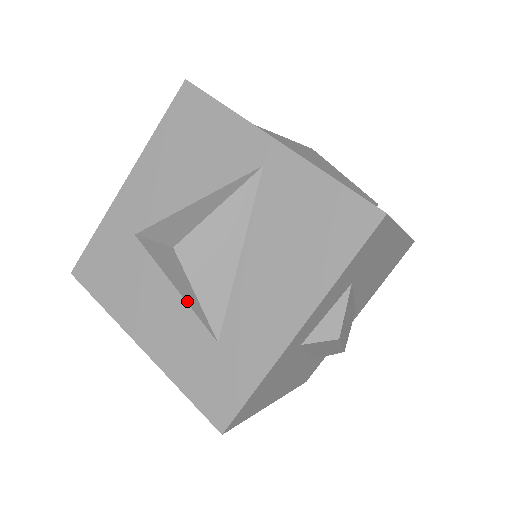
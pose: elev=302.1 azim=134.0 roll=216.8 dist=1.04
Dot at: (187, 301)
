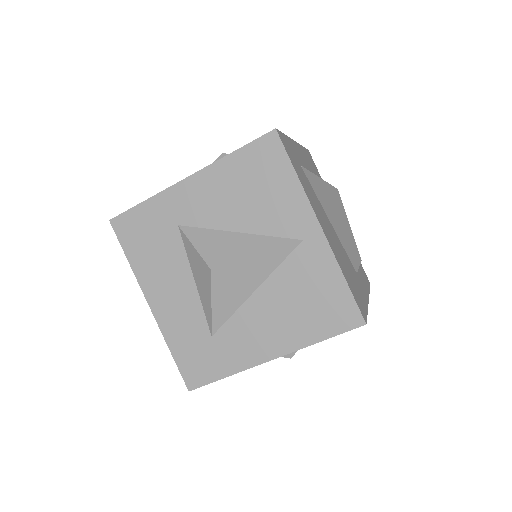
Dot at: (201, 298)
